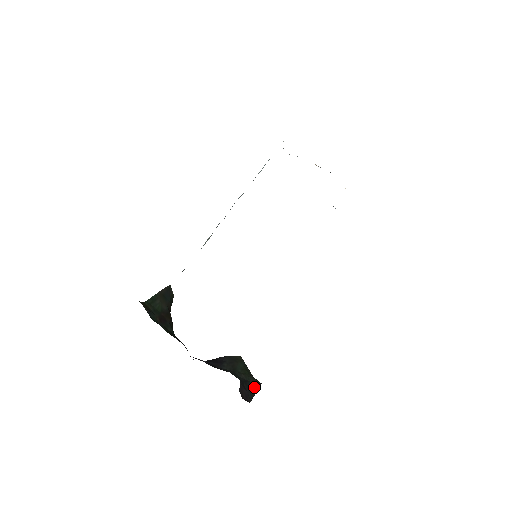
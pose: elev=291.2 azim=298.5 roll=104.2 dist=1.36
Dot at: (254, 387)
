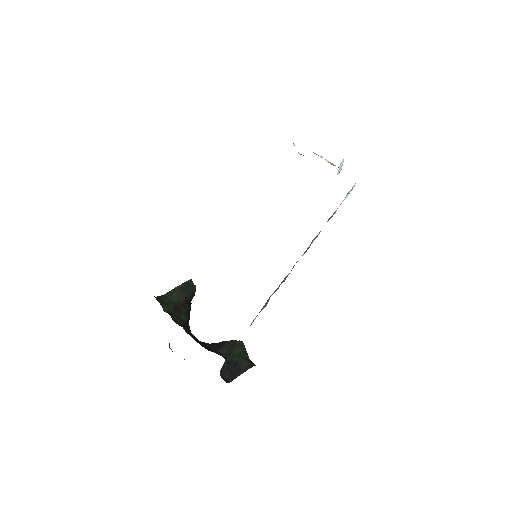
Dot at: (243, 369)
